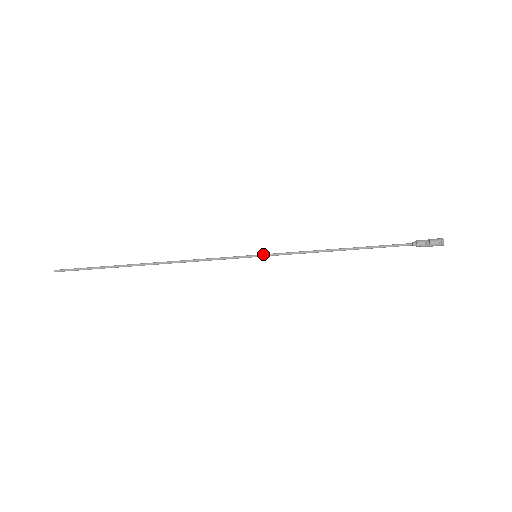
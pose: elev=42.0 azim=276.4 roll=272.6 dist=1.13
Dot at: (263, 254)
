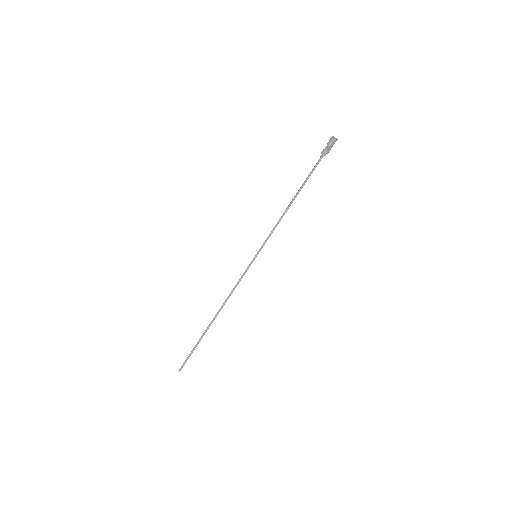
Dot at: (258, 251)
